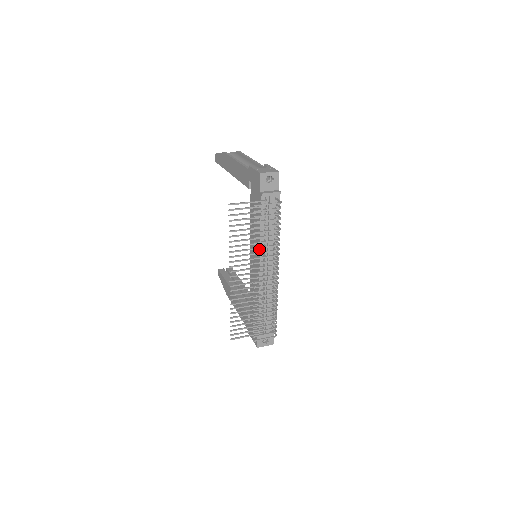
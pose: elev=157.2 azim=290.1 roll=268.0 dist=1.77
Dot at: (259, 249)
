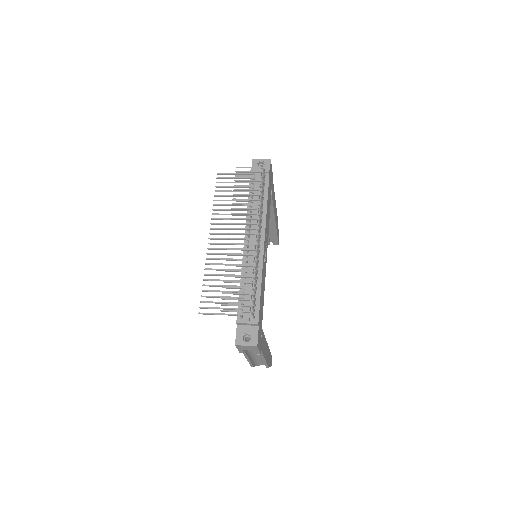
Dot at: (246, 222)
